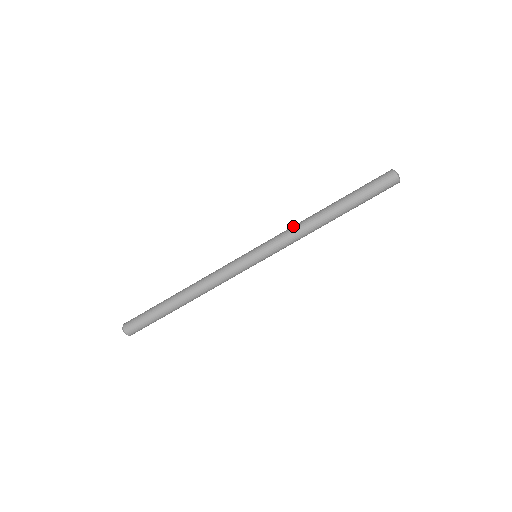
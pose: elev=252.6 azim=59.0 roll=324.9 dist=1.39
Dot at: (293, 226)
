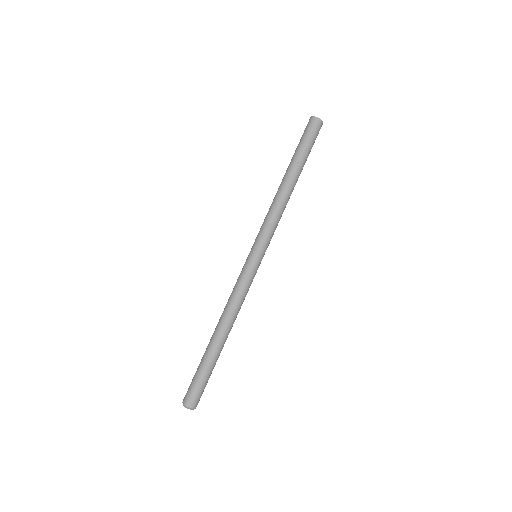
Dot at: (268, 211)
